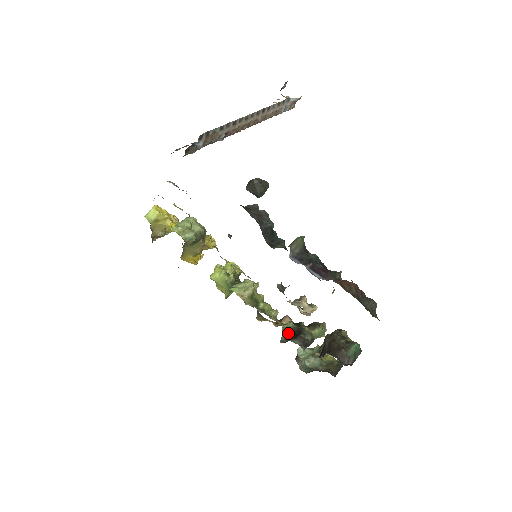
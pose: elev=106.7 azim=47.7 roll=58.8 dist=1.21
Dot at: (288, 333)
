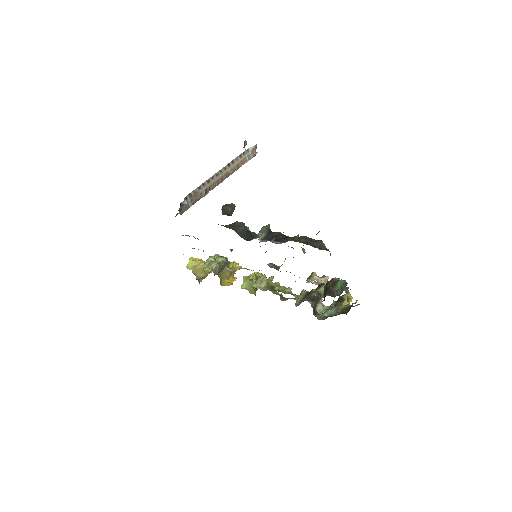
Dot at: occluded
